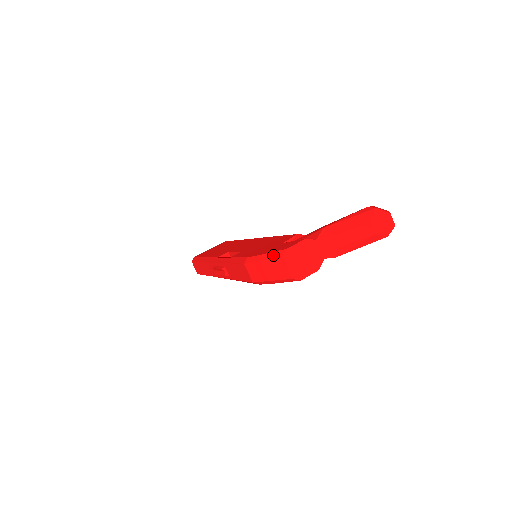
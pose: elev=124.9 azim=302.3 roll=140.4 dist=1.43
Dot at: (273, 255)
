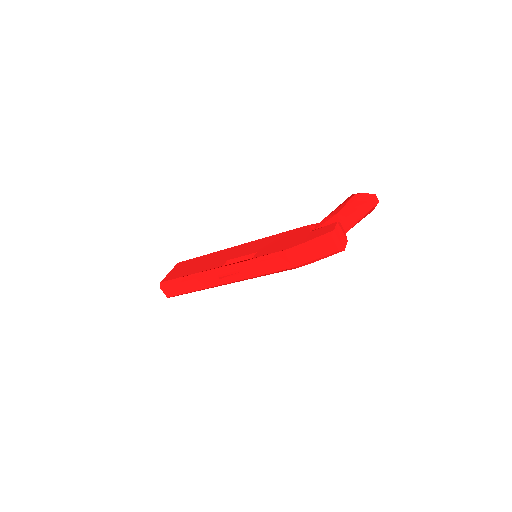
Dot at: (321, 238)
